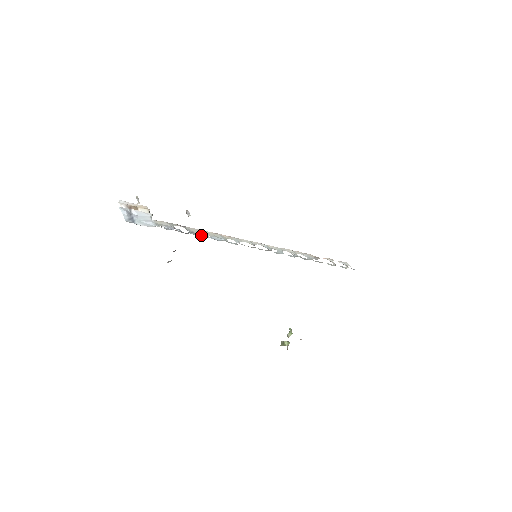
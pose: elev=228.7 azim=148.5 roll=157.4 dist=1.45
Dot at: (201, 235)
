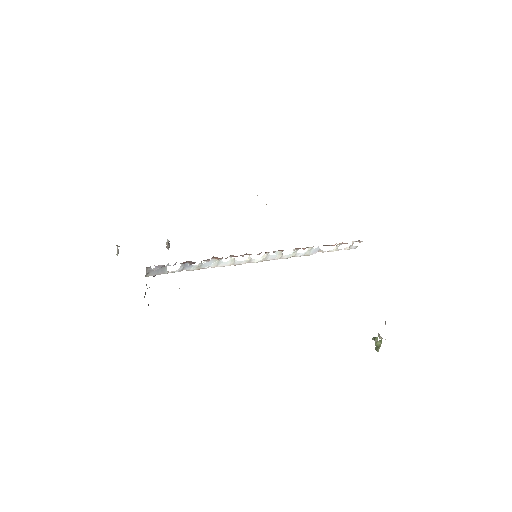
Dot at: occluded
